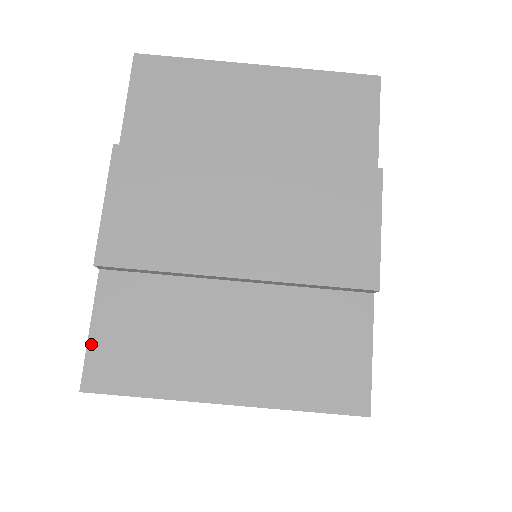
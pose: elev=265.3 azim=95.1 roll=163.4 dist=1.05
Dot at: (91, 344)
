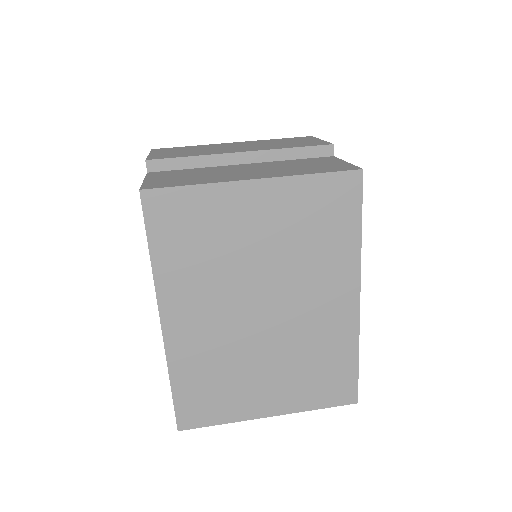
Dot at: (146, 182)
